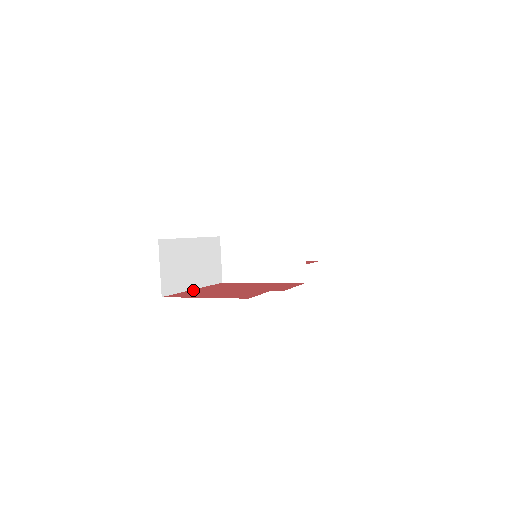
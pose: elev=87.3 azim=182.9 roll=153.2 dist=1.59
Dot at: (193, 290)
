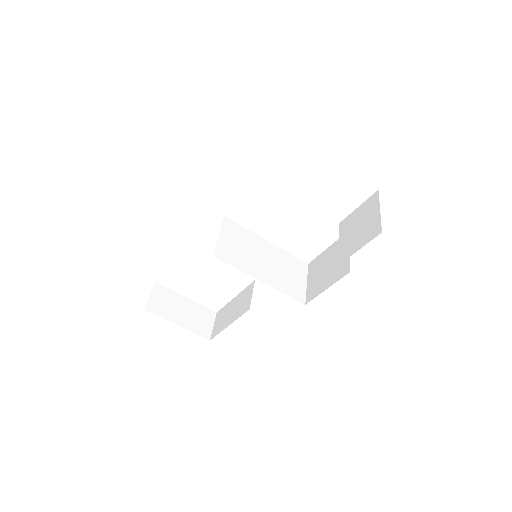
Dot at: occluded
